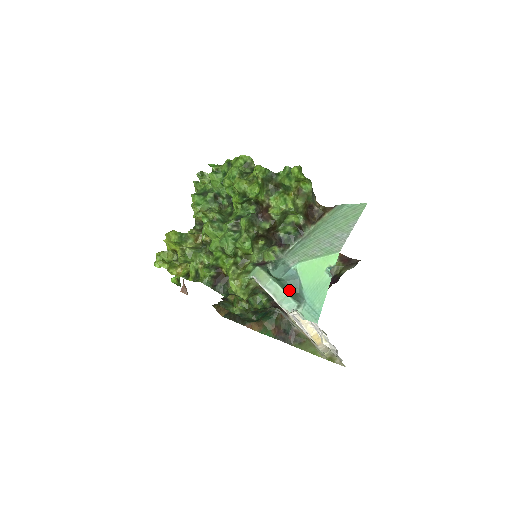
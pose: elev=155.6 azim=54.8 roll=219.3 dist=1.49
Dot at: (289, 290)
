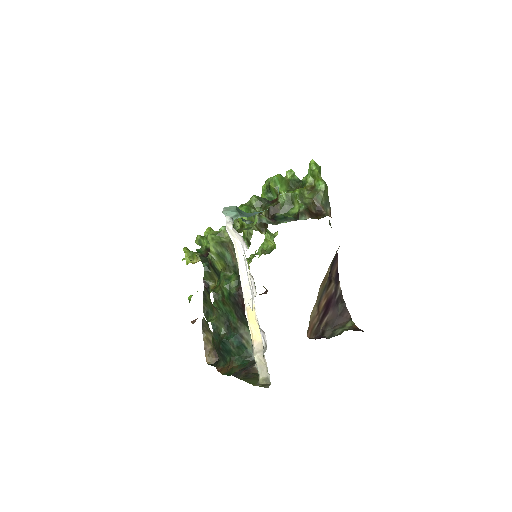
Dot at: (241, 213)
